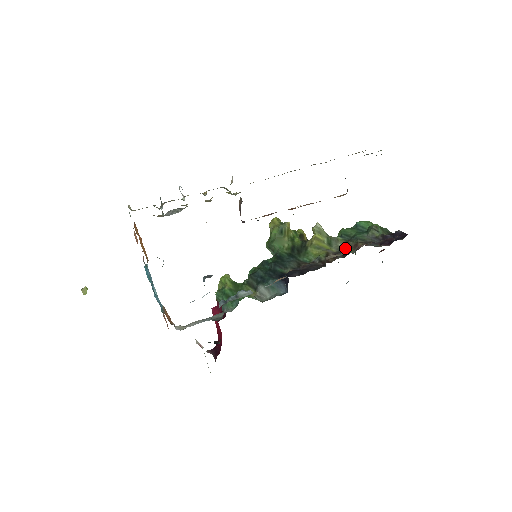
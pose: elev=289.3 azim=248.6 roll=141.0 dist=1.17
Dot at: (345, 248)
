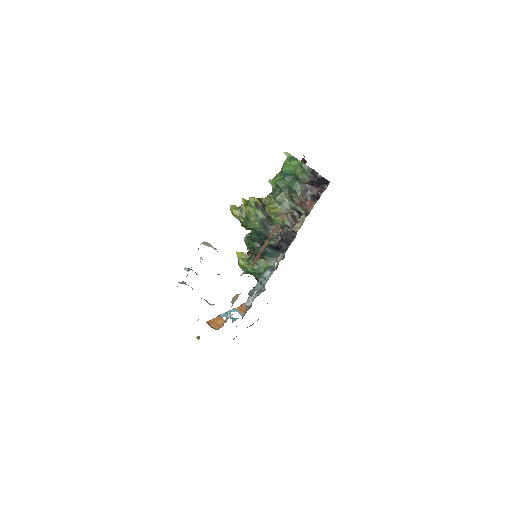
Dot at: (294, 205)
